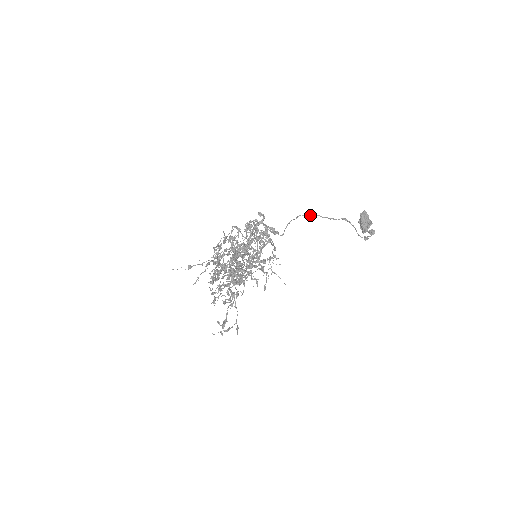
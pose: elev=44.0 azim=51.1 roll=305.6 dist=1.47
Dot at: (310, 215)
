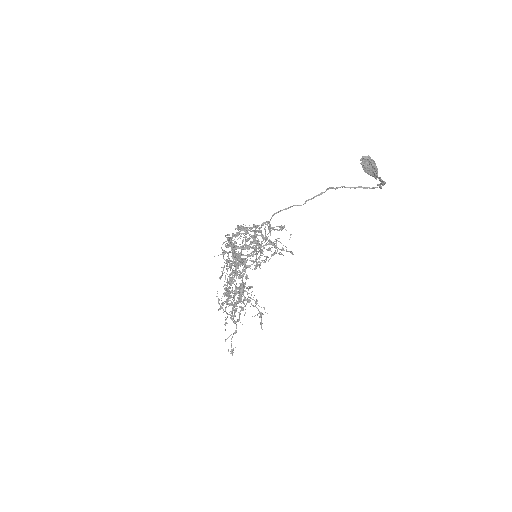
Dot at: (284, 209)
